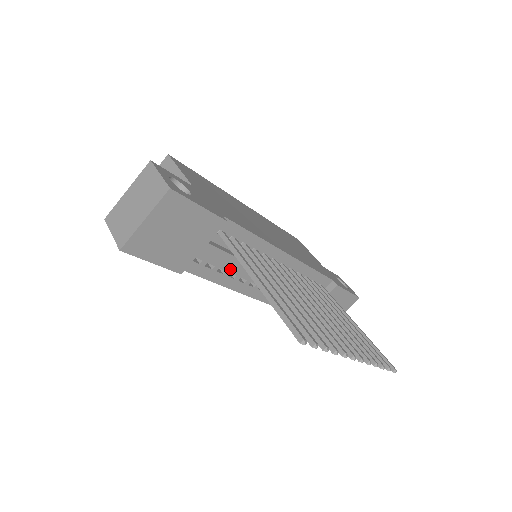
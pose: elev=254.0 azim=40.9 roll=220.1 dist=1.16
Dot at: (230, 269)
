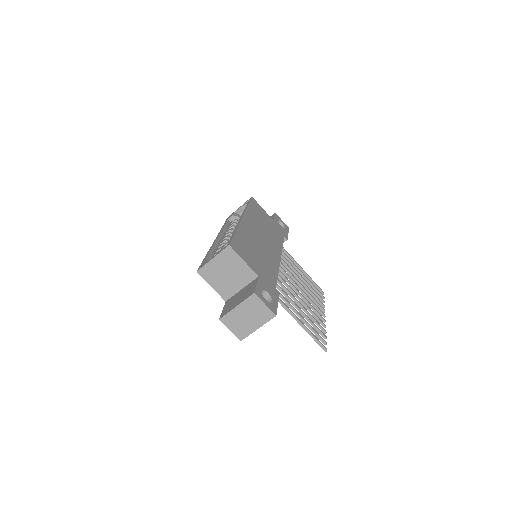
Dot at: occluded
